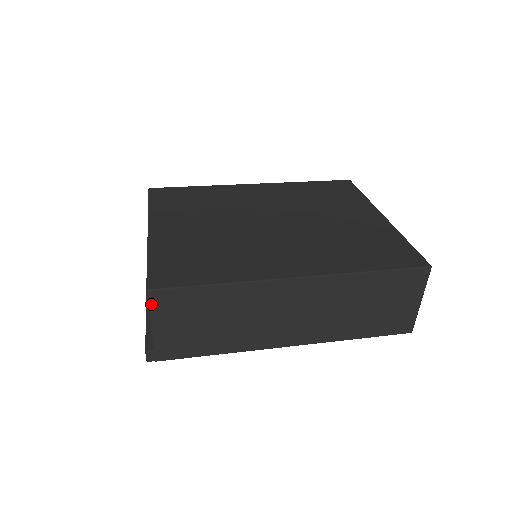
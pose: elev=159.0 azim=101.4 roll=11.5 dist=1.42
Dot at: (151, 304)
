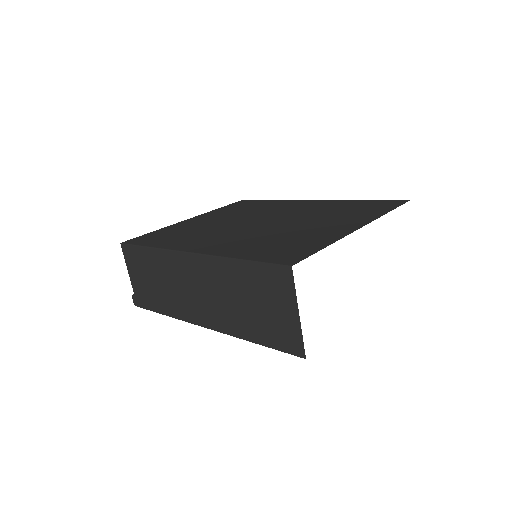
Dot at: (124, 255)
